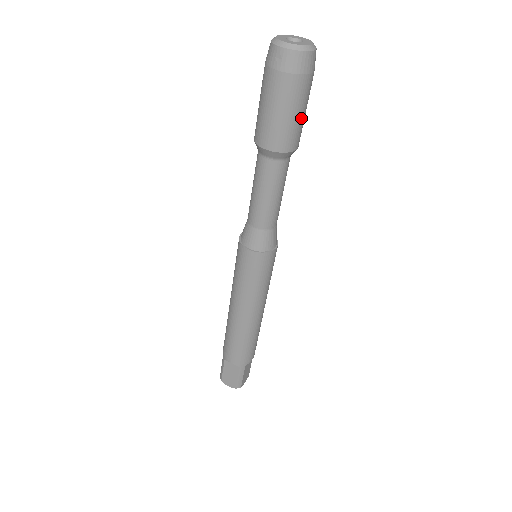
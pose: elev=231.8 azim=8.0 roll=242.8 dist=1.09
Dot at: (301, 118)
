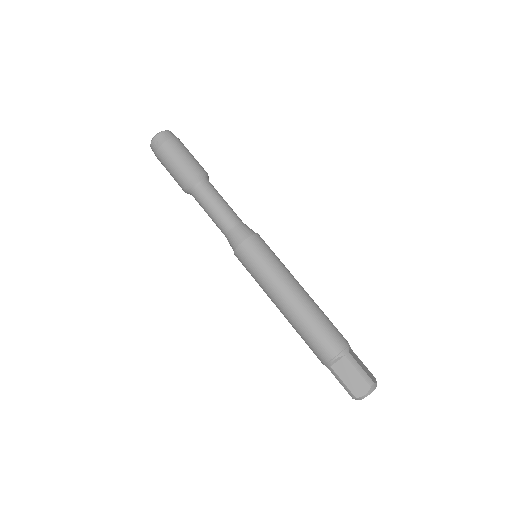
Dot at: (192, 157)
